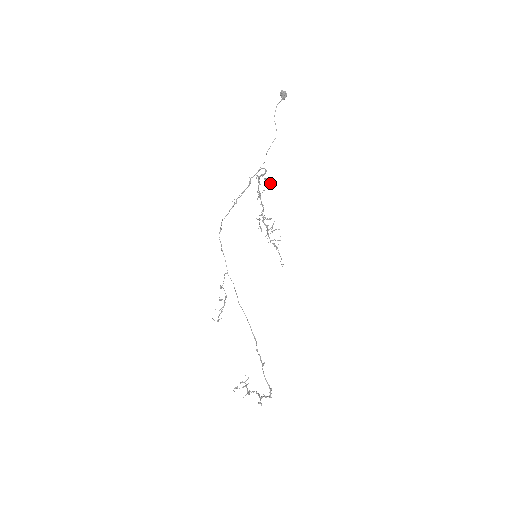
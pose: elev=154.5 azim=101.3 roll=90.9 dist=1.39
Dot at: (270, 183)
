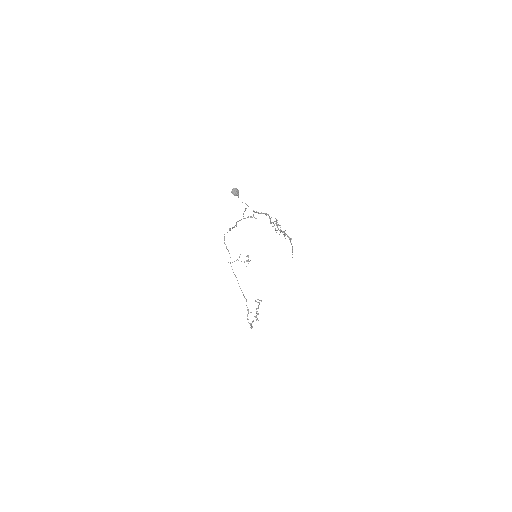
Dot at: occluded
